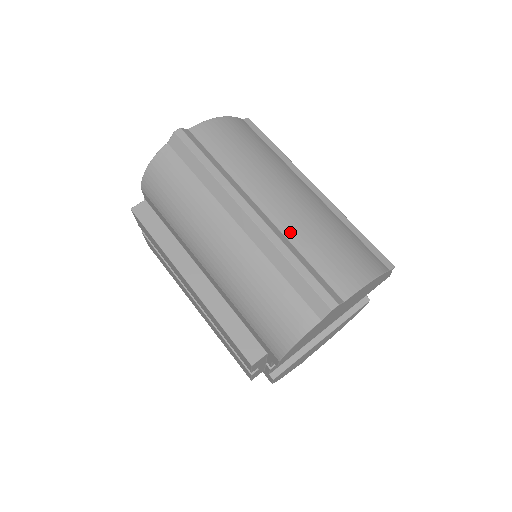
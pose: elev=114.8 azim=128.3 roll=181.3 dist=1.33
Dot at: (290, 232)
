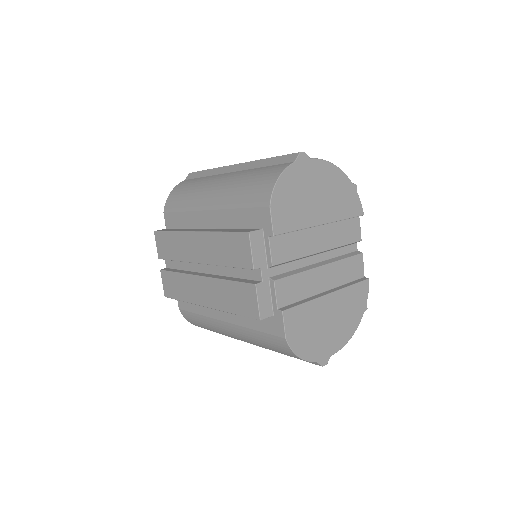
Dot at: occluded
